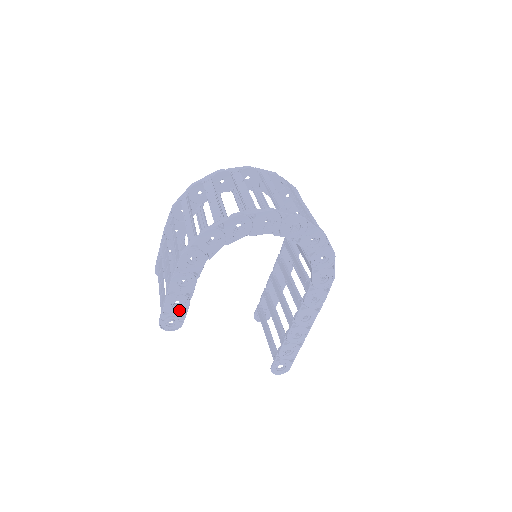
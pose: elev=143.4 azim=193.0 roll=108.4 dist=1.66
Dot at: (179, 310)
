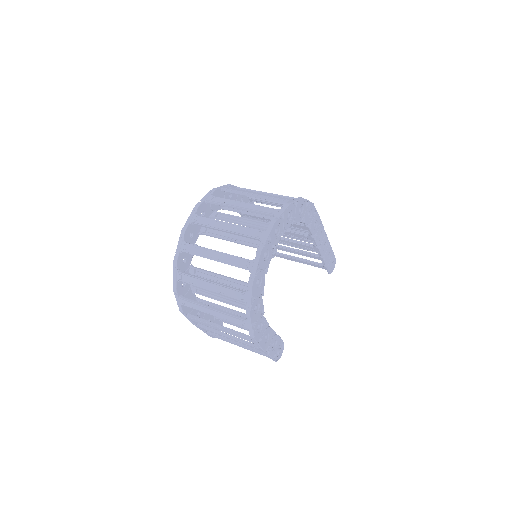
Dot at: (277, 345)
